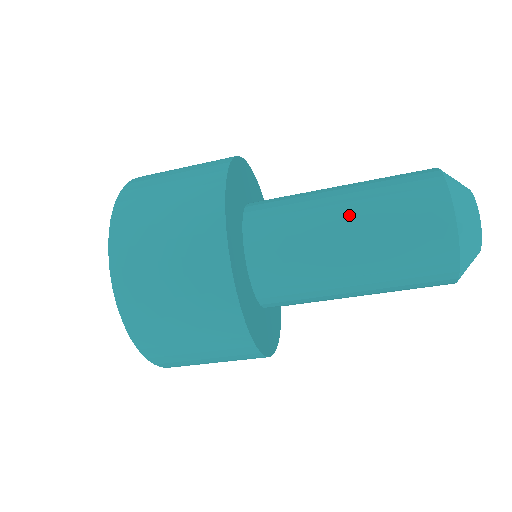
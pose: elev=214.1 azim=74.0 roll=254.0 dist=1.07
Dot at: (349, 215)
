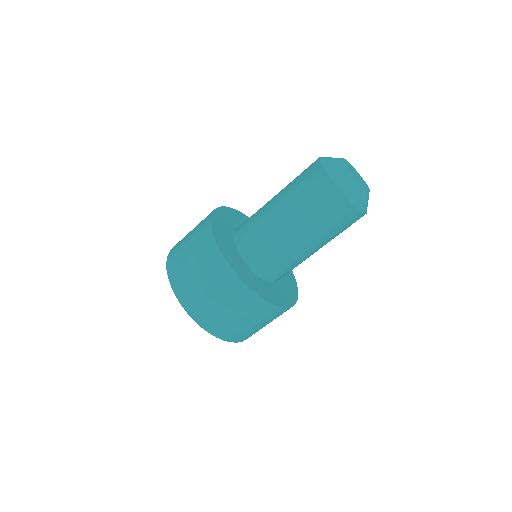
Dot at: (286, 215)
